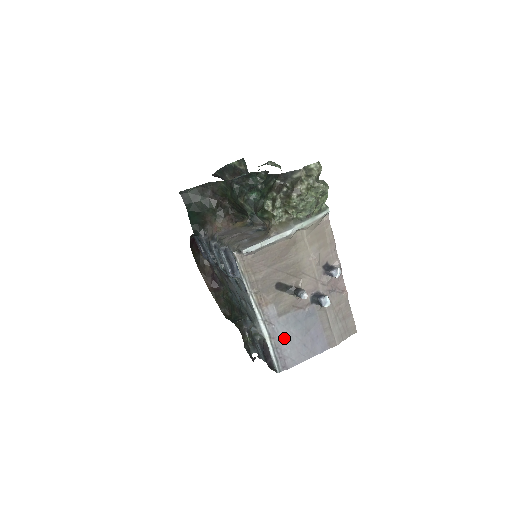
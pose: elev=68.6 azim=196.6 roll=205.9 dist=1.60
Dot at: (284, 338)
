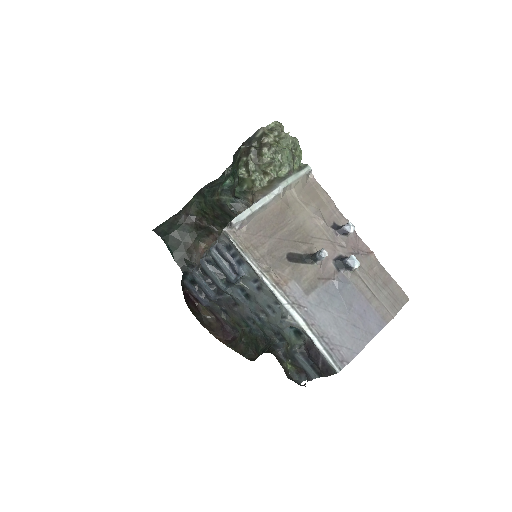
Dot at: (325, 322)
